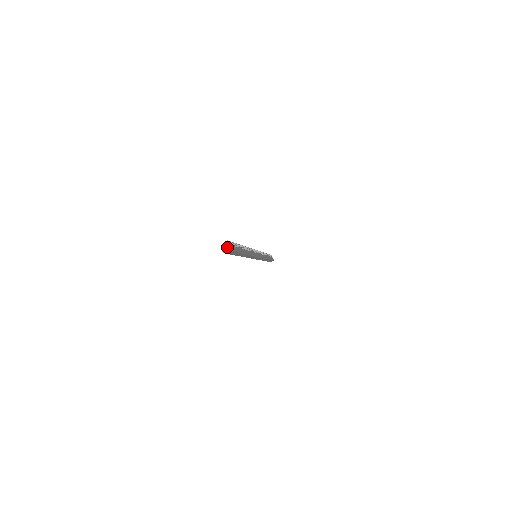
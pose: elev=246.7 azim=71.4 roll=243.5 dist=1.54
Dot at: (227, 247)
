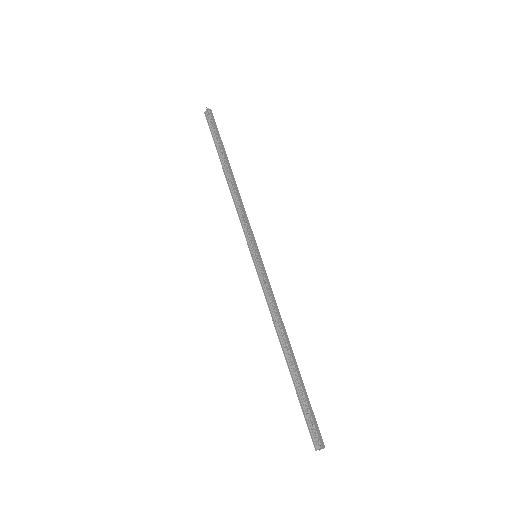
Dot at: occluded
